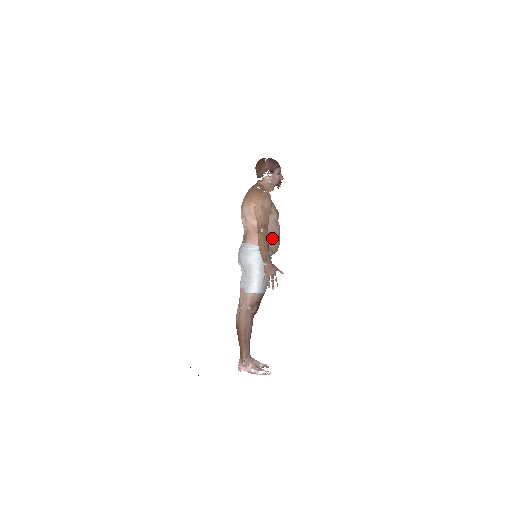
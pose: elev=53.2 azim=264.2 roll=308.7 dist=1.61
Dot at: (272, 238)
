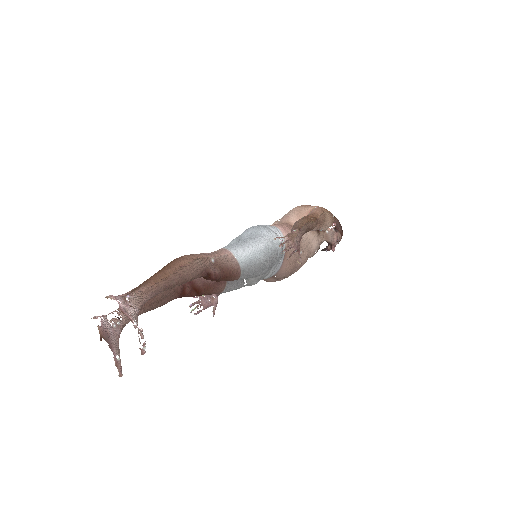
Dot at: (297, 253)
